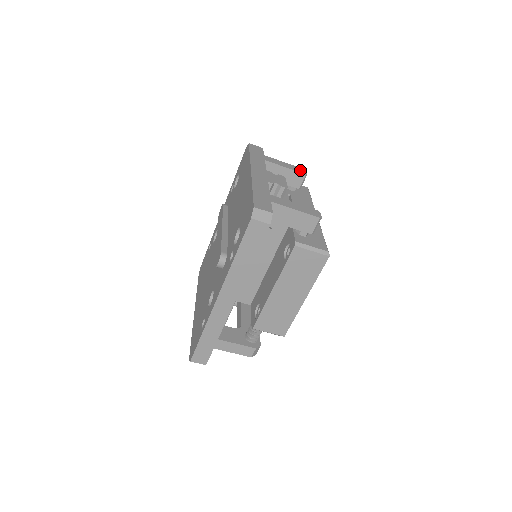
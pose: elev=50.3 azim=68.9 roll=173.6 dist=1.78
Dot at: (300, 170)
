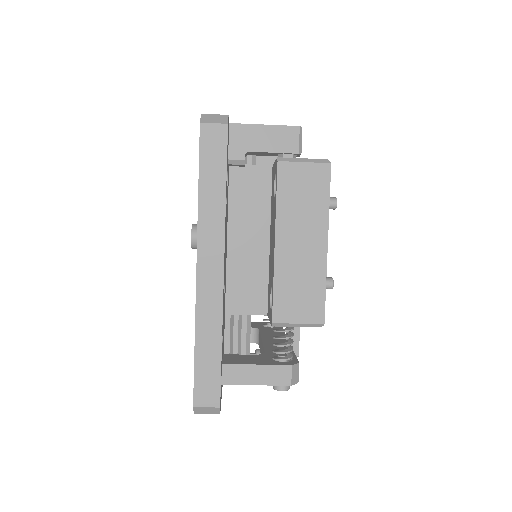
Dot at: occluded
